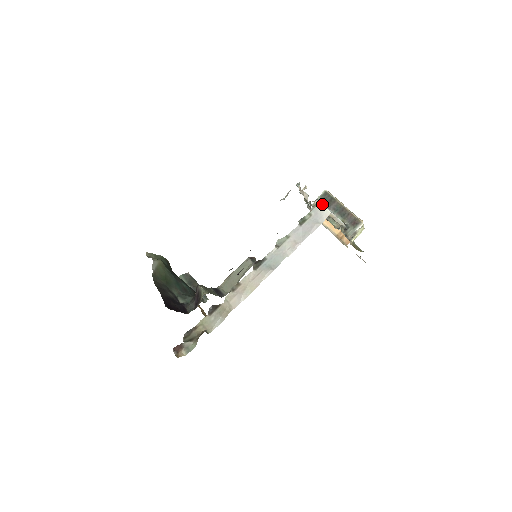
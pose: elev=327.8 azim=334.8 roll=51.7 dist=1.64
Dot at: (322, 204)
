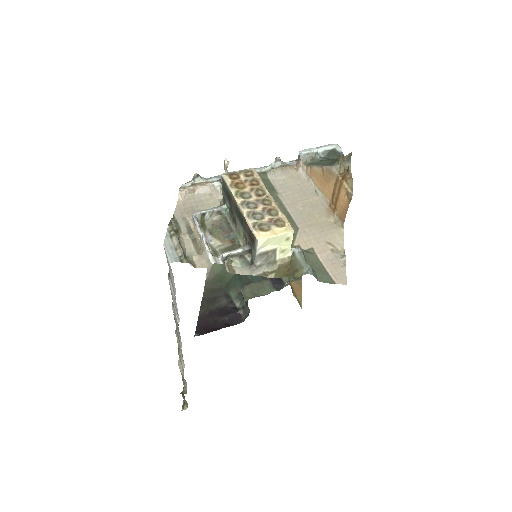
Dot at: (164, 246)
